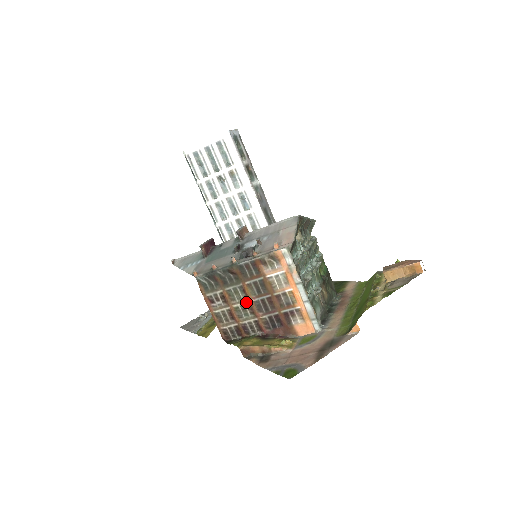
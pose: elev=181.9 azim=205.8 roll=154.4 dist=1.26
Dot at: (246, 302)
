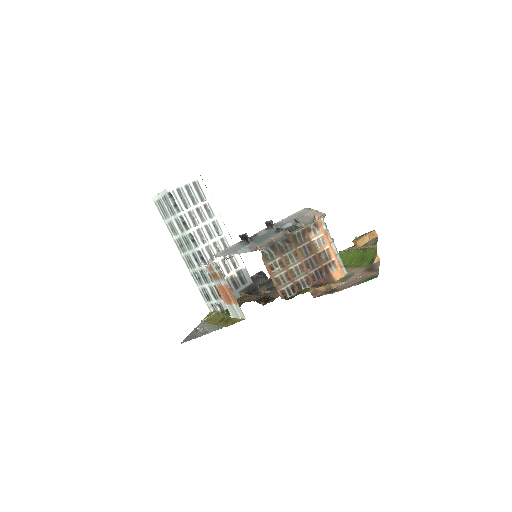
Dot at: (298, 263)
